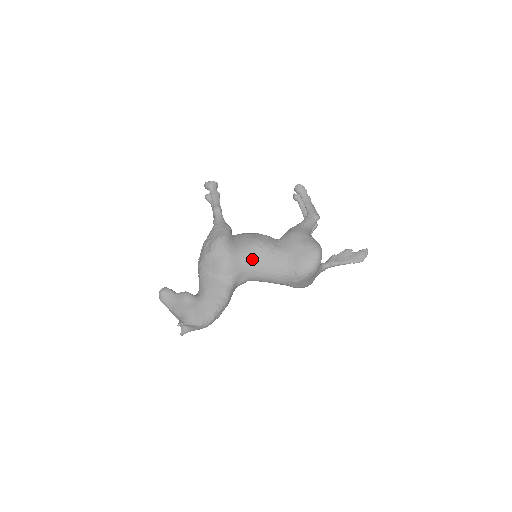
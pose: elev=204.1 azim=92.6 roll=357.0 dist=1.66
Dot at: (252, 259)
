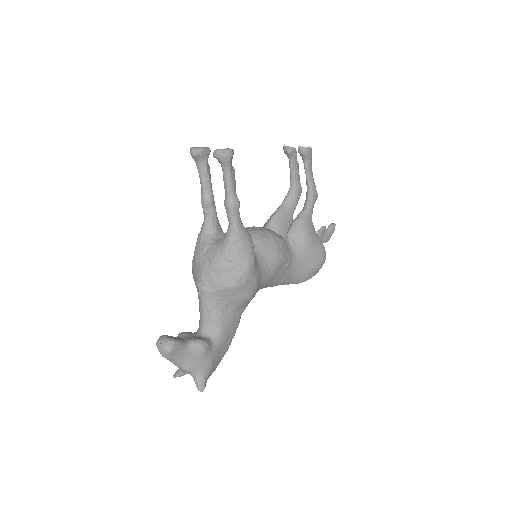
Dot at: (270, 279)
